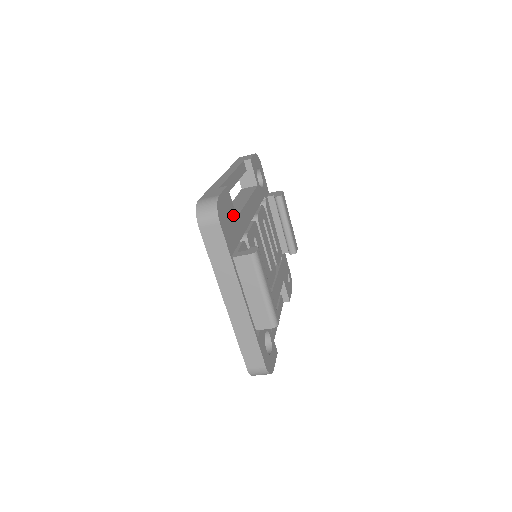
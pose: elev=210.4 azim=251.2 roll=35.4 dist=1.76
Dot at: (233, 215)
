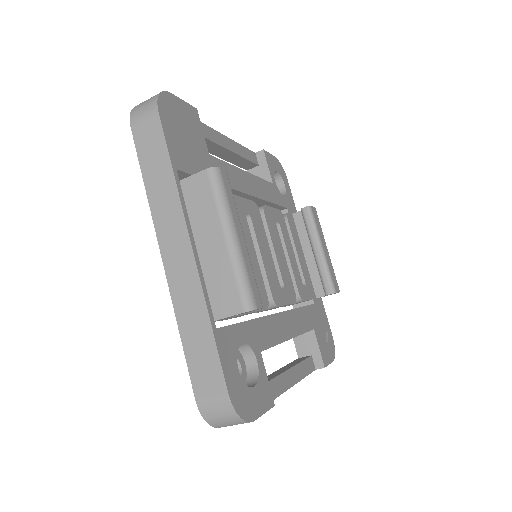
Dot at: (200, 143)
